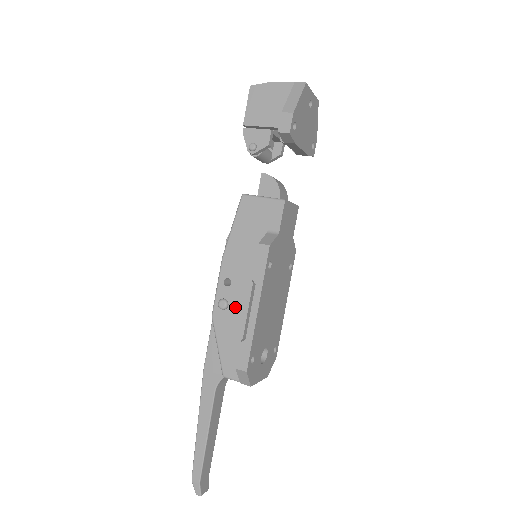
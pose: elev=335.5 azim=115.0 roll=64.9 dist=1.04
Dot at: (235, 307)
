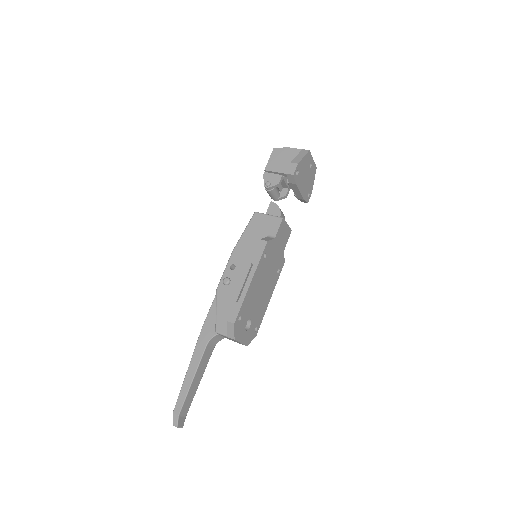
Dot at: (235, 284)
